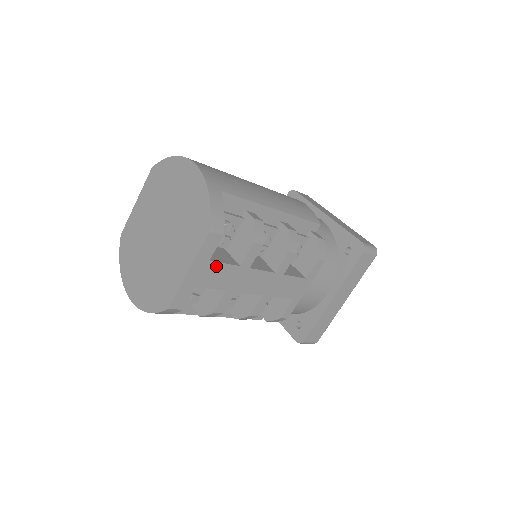
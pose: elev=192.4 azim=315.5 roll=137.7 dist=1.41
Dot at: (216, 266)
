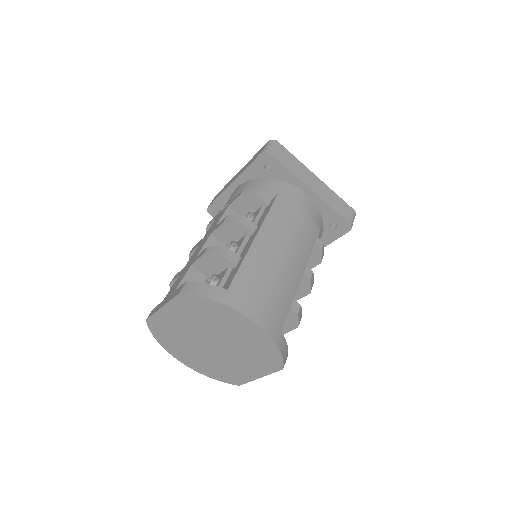
Dot at: occluded
